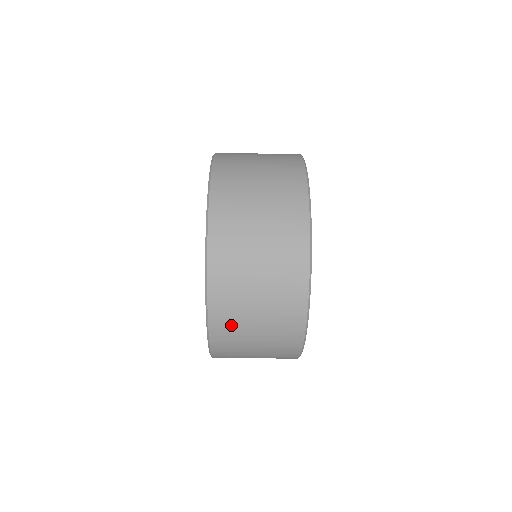
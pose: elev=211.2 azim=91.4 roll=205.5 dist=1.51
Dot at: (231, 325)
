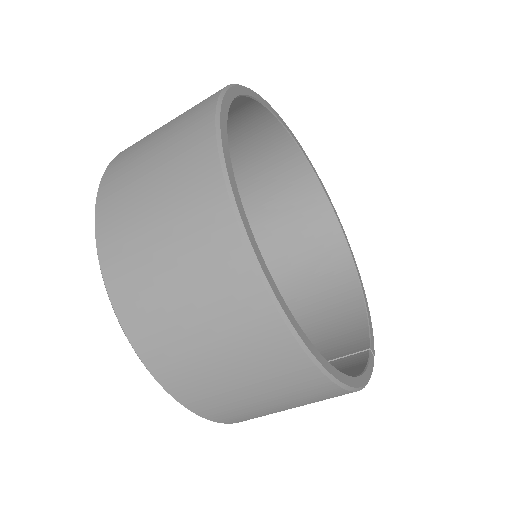
Dot at: (121, 187)
